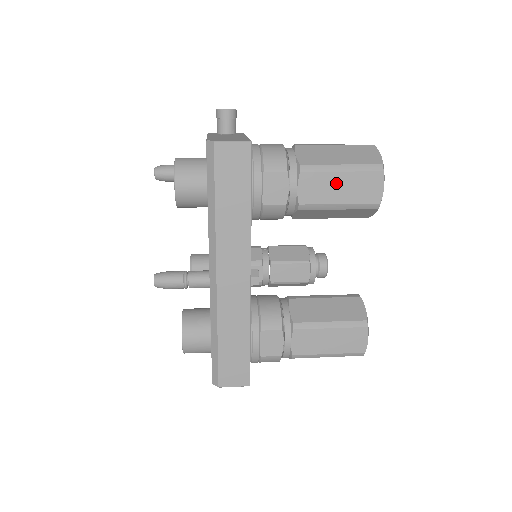
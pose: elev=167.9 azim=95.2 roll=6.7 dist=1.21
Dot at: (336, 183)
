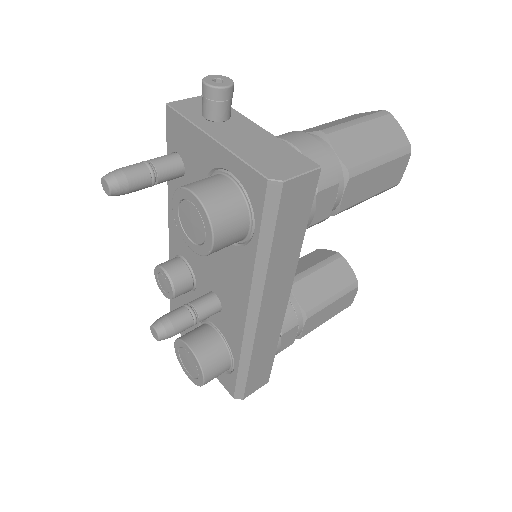
Dot at: (374, 178)
